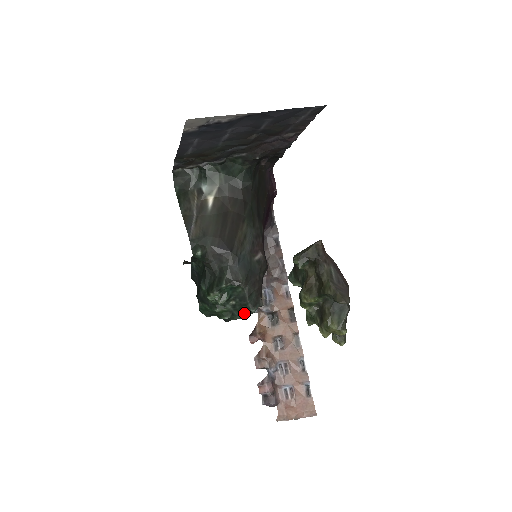
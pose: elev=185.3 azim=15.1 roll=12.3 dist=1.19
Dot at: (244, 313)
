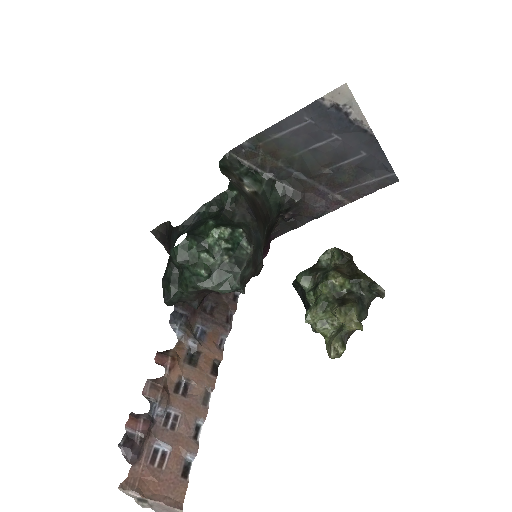
Dot at: (222, 284)
